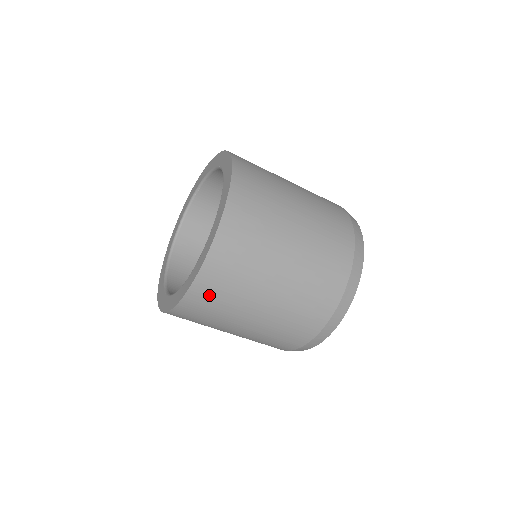
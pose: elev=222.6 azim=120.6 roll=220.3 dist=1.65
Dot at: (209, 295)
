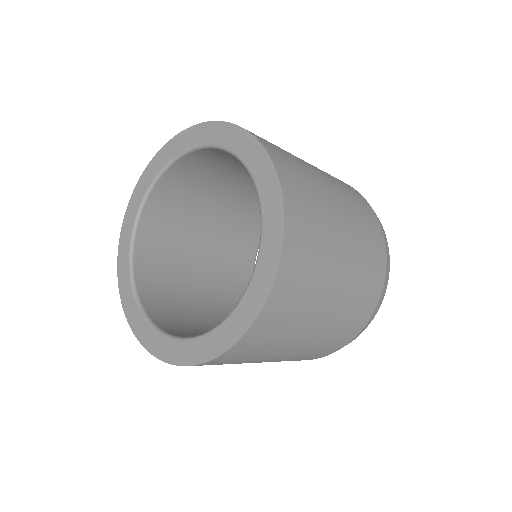
Dot at: (217, 364)
